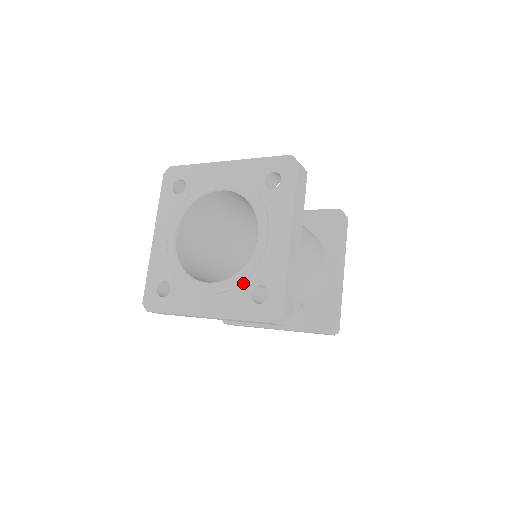
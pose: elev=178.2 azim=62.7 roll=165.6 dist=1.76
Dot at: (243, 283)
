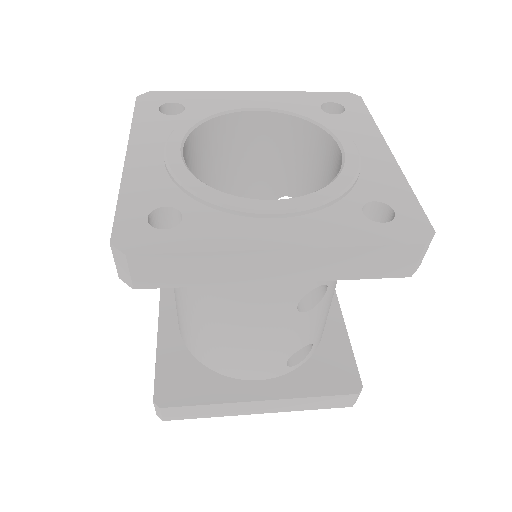
Dot at: (340, 200)
